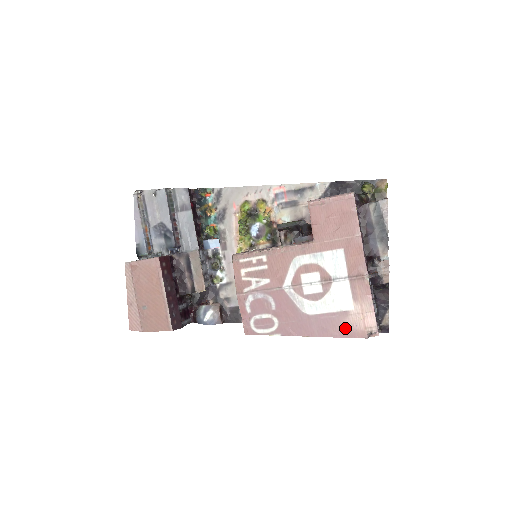
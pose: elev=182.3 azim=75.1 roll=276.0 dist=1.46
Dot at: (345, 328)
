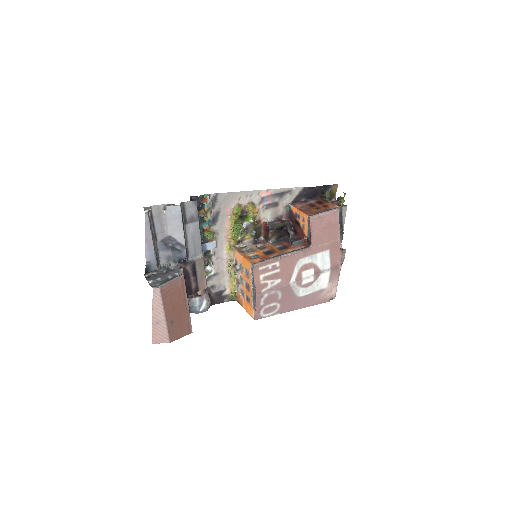
Dot at: (319, 299)
